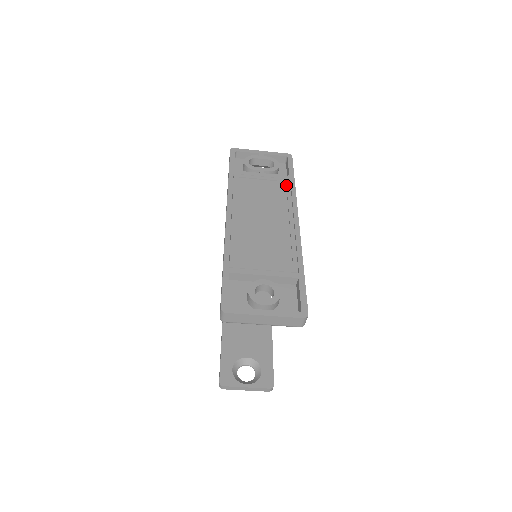
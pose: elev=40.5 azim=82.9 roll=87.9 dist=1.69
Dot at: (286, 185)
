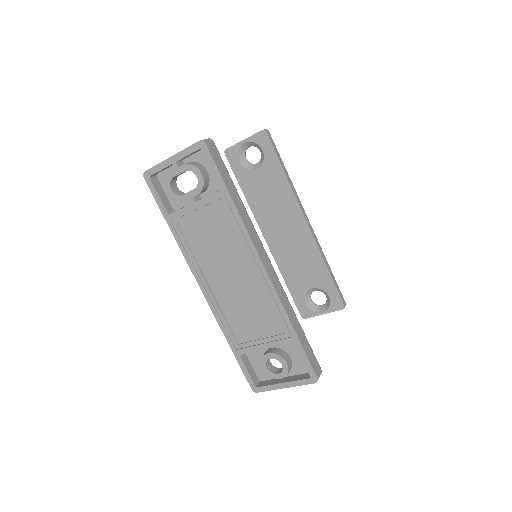
Dot at: (226, 210)
